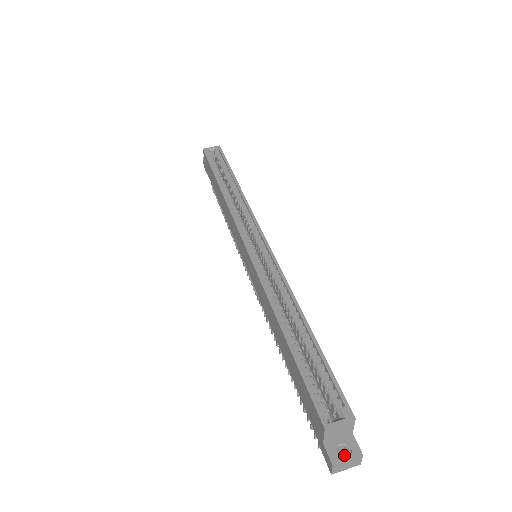
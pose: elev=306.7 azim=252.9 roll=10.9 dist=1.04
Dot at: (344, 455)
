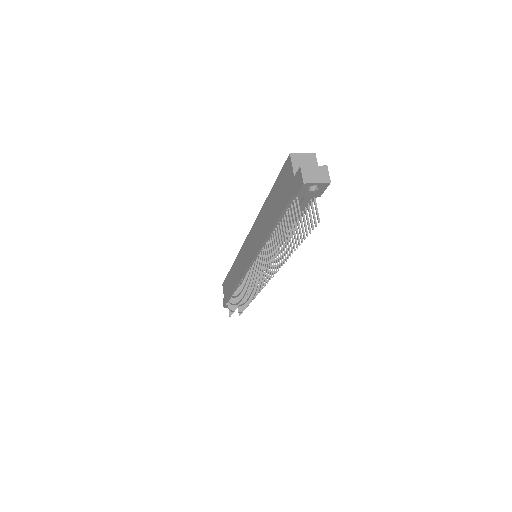
Dot at: (311, 168)
